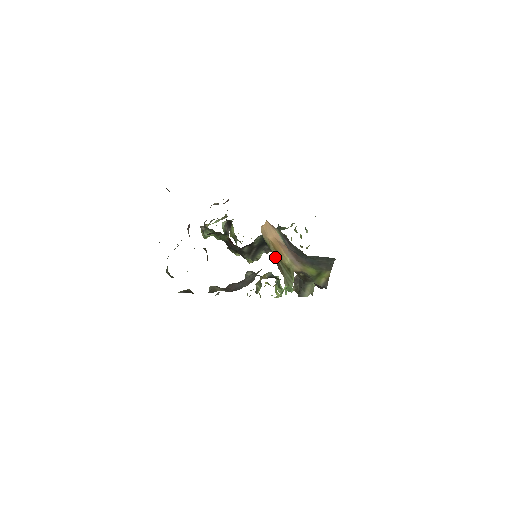
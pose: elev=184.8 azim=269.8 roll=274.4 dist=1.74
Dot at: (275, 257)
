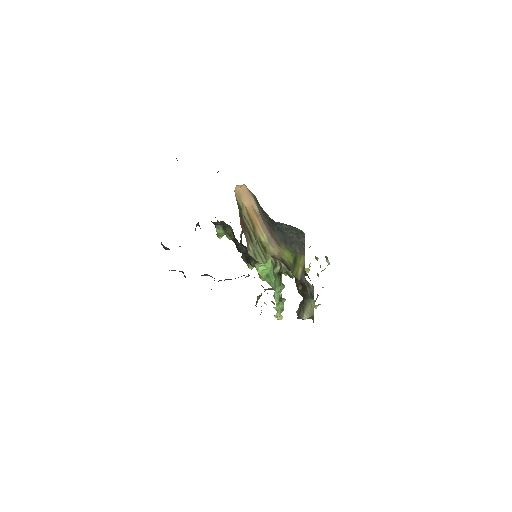
Dot at: (246, 223)
